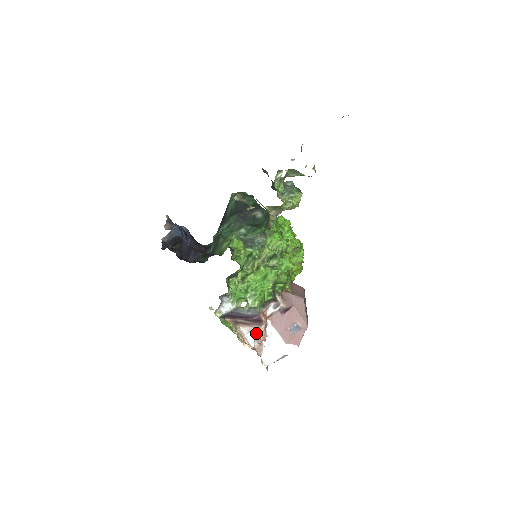
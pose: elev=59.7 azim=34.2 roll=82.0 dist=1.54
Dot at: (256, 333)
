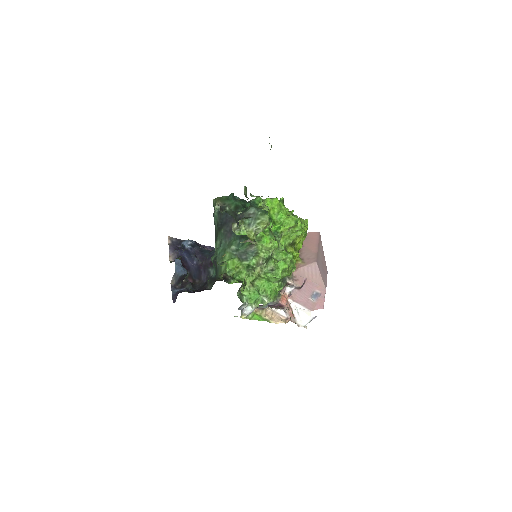
Dot at: (284, 310)
